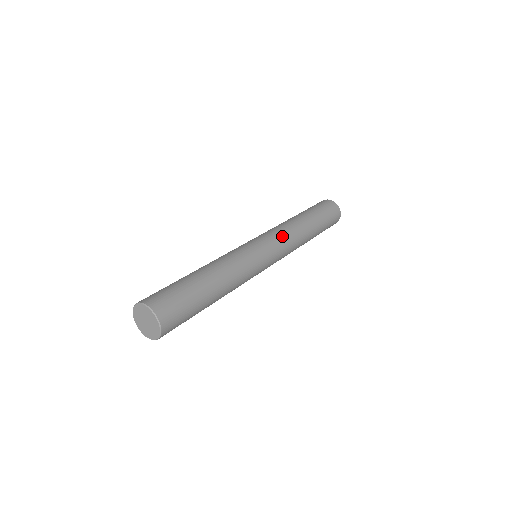
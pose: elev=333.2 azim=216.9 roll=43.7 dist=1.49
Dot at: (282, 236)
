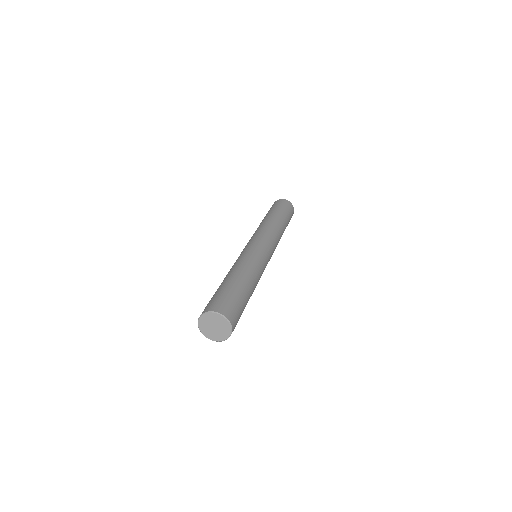
Dot at: (273, 238)
